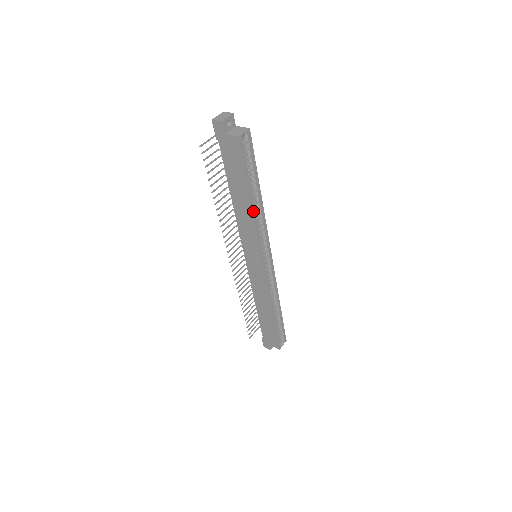
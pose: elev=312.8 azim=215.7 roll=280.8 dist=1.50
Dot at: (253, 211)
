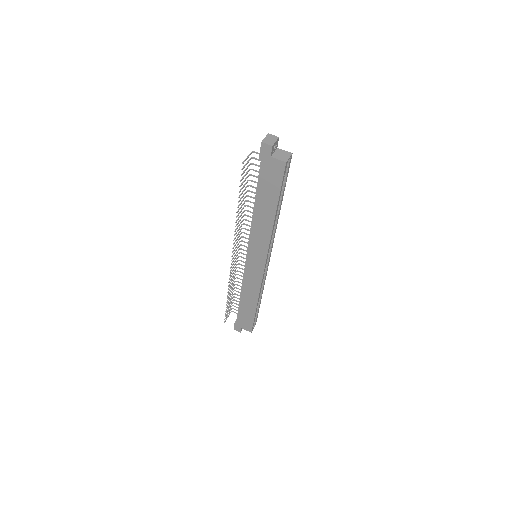
Dot at: (274, 222)
